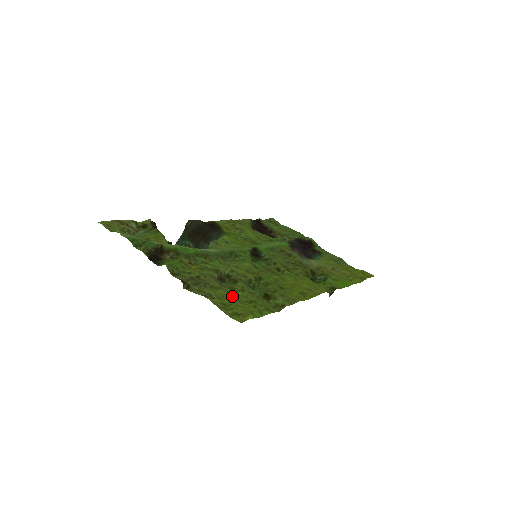
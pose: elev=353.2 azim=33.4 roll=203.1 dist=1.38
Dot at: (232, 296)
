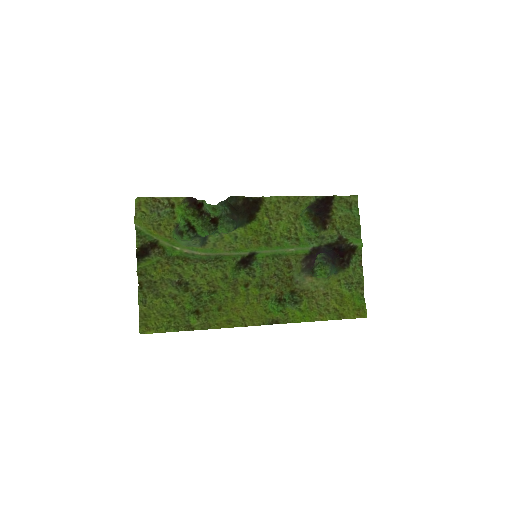
Dot at: (162, 308)
